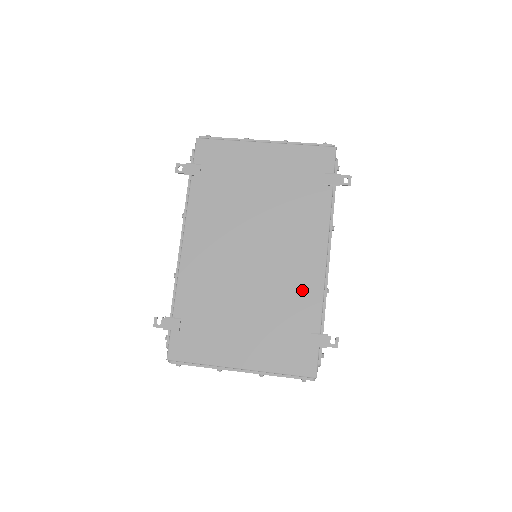
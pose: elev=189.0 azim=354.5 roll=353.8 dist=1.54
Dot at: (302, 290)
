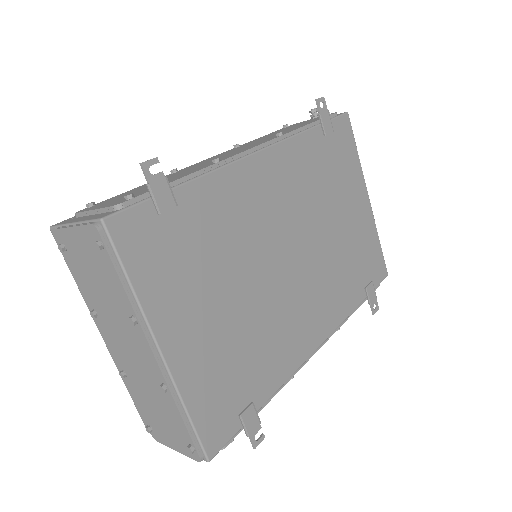
Dot at: (284, 348)
